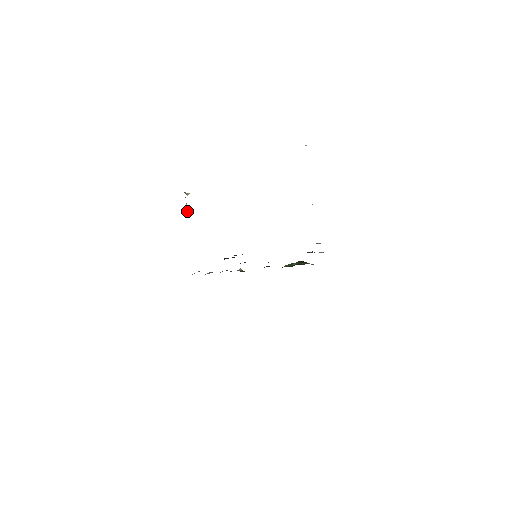
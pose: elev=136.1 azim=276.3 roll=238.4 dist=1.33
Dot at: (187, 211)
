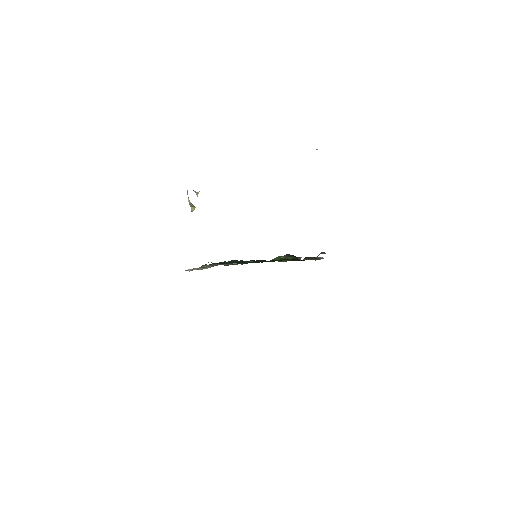
Dot at: (192, 209)
